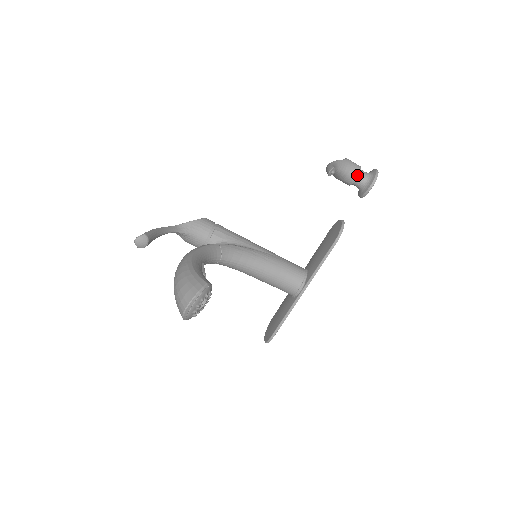
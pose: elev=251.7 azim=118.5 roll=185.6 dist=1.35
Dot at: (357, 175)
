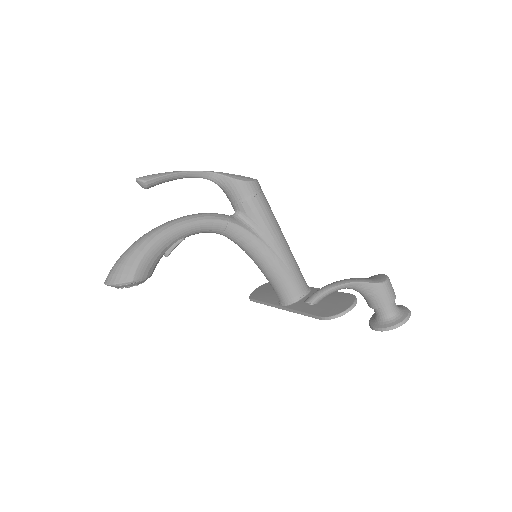
Dot at: (375, 307)
